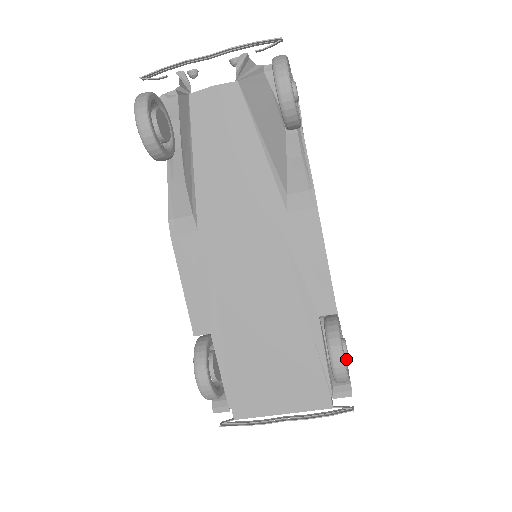
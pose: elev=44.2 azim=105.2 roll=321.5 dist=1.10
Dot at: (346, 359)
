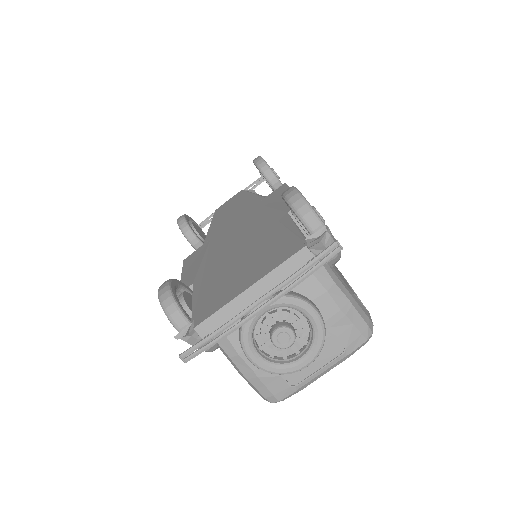
Dot at: occluded
